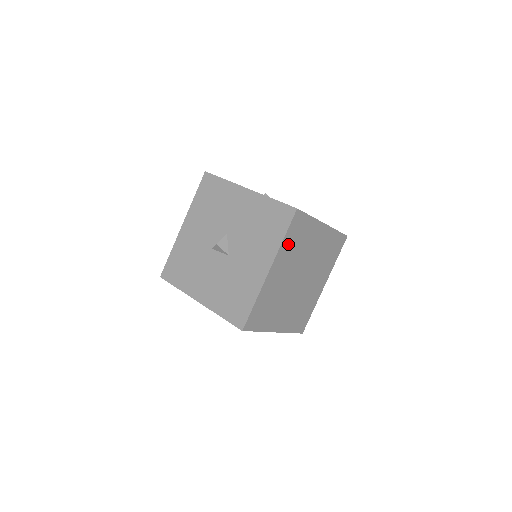
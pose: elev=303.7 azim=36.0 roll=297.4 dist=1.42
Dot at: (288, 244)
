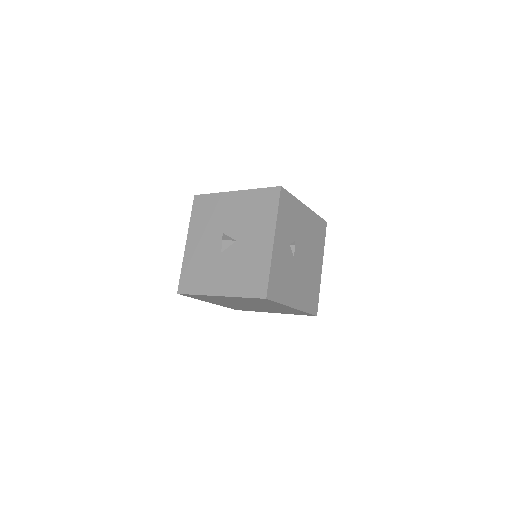
Dot at: (246, 299)
